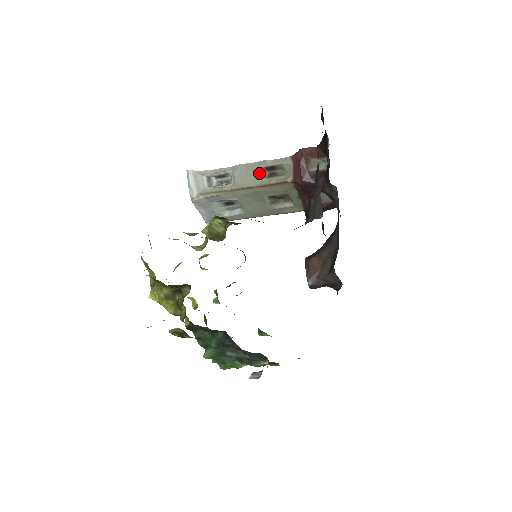
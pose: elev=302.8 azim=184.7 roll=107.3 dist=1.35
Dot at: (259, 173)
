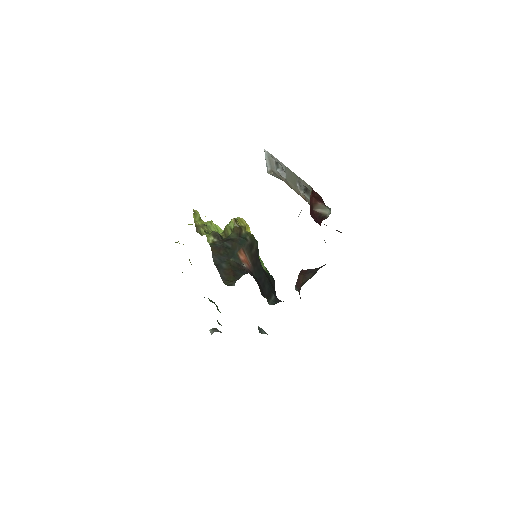
Dot at: (298, 183)
